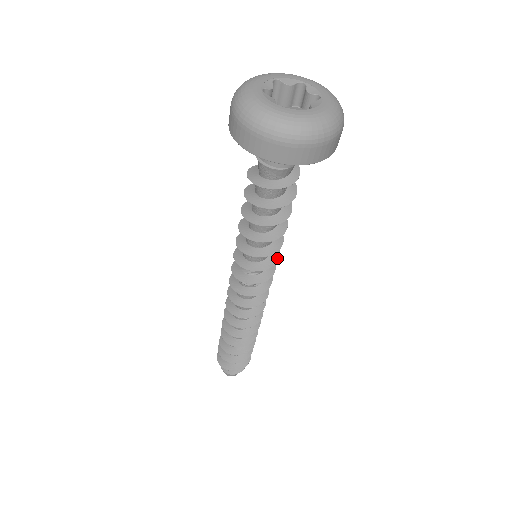
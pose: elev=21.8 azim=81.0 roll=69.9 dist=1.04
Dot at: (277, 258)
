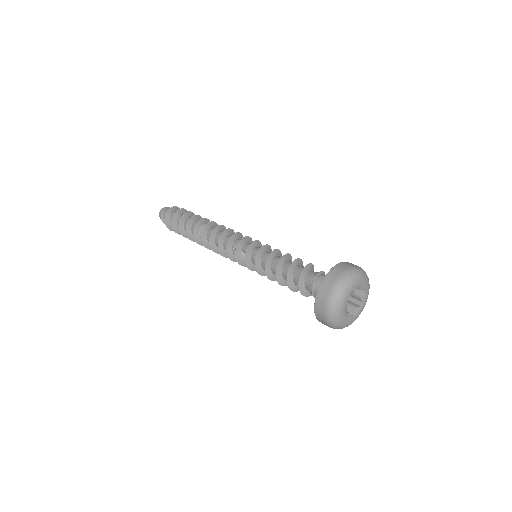
Dot at: occluded
